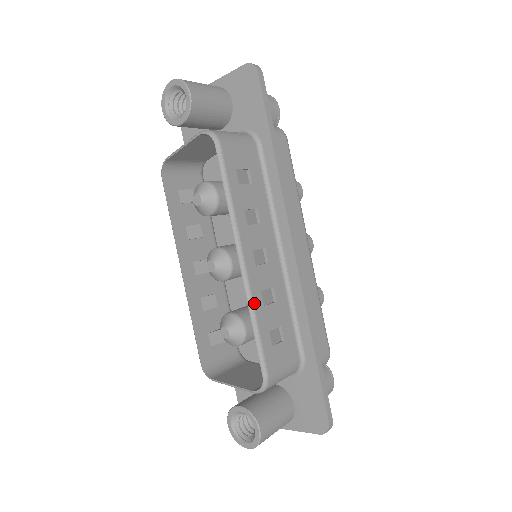
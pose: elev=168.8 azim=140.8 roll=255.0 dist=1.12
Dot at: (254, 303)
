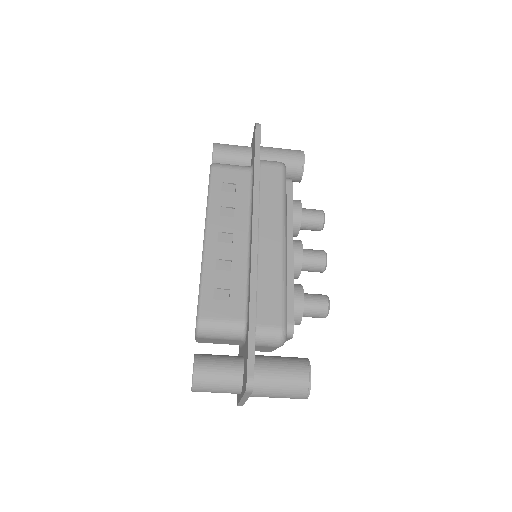
Dot at: (205, 264)
